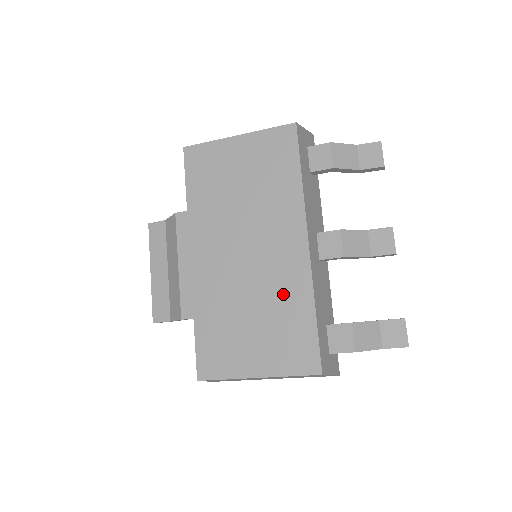
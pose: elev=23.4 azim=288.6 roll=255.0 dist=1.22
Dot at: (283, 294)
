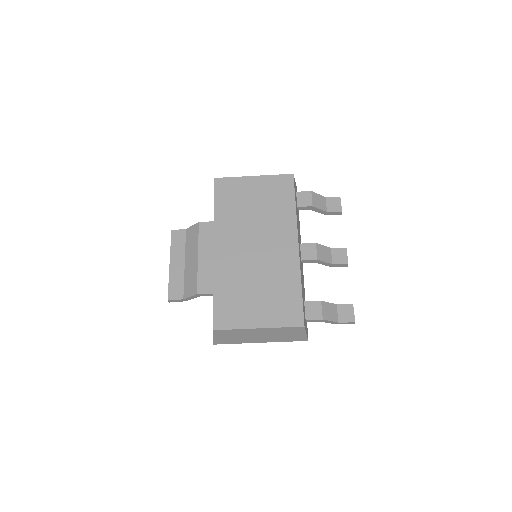
Dot at: (280, 275)
